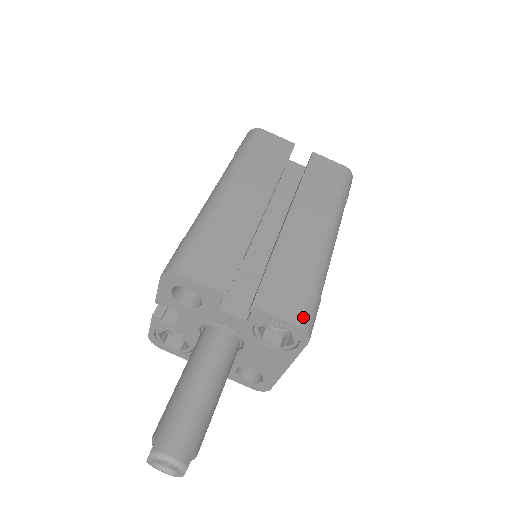
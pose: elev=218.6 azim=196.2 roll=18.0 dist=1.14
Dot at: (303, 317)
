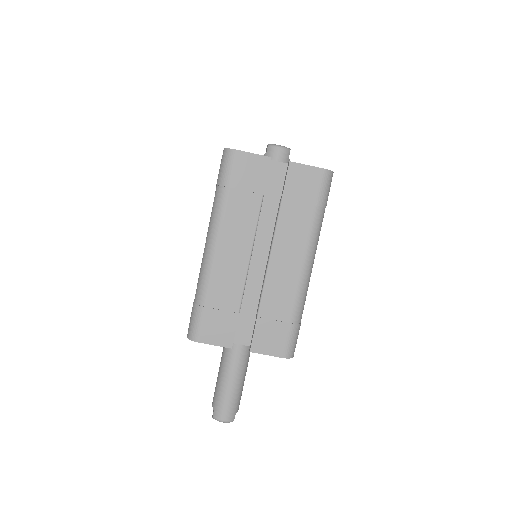
Dot at: (286, 350)
